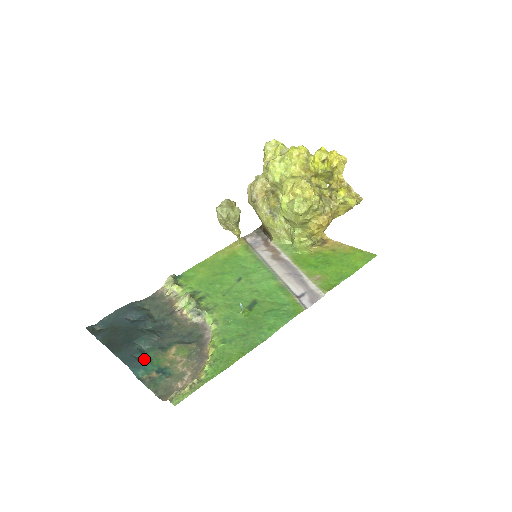
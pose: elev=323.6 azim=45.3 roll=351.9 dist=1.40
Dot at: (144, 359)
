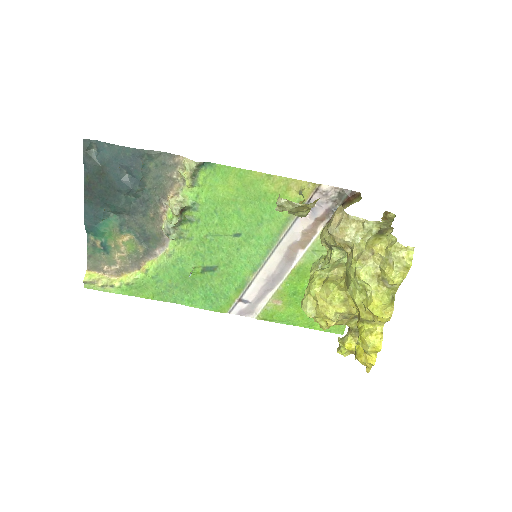
Dot at: (101, 226)
